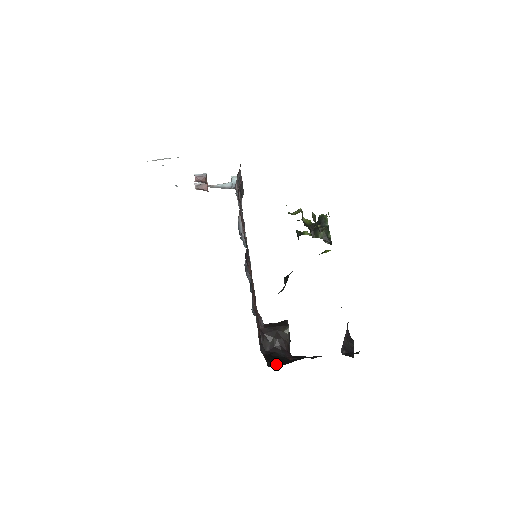
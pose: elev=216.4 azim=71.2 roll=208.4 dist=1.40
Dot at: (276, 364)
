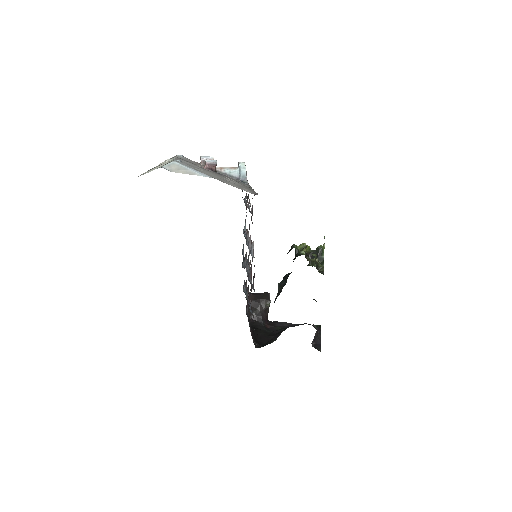
Dot at: (261, 343)
